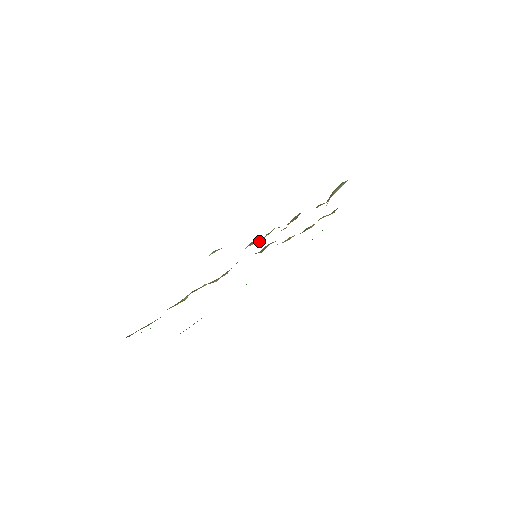
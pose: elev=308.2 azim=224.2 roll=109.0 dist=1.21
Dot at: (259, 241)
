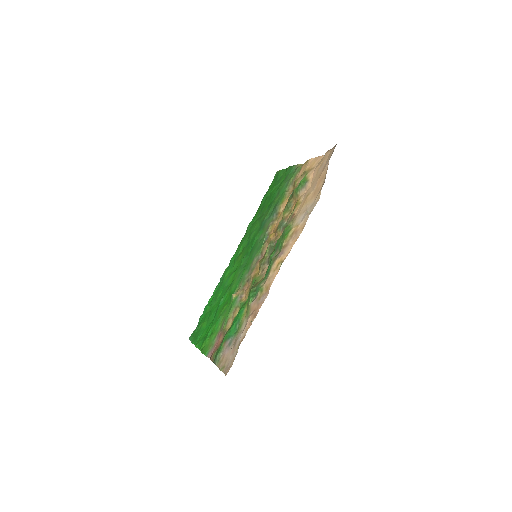
Dot at: occluded
